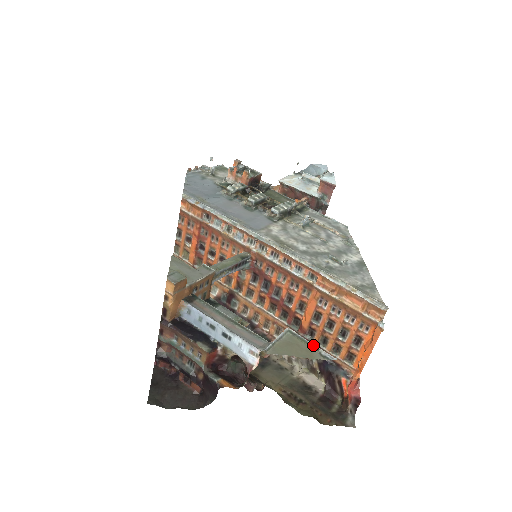
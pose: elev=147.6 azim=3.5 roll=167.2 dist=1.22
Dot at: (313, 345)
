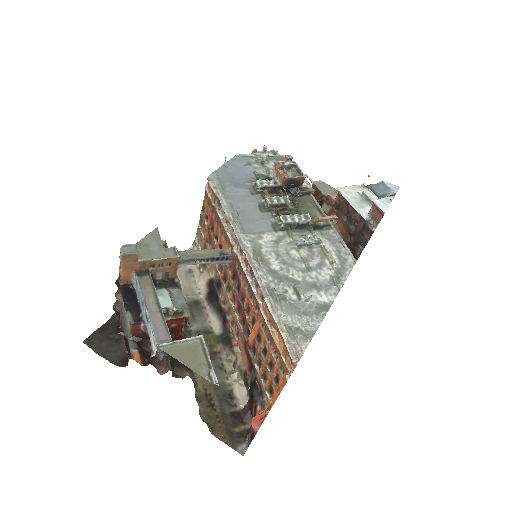
Dot at: (210, 362)
